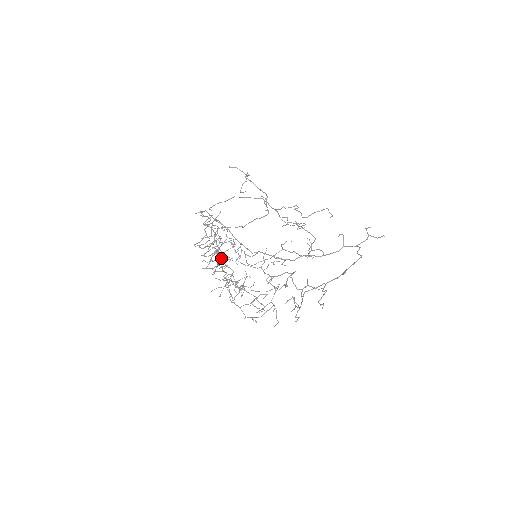
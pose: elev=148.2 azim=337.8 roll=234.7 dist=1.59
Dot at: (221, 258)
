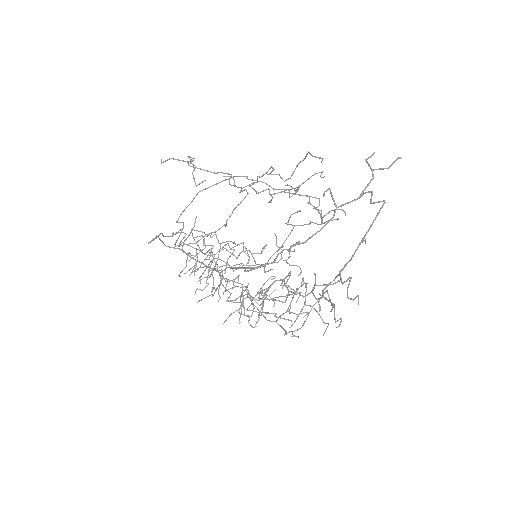
Dot at: (220, 275)
